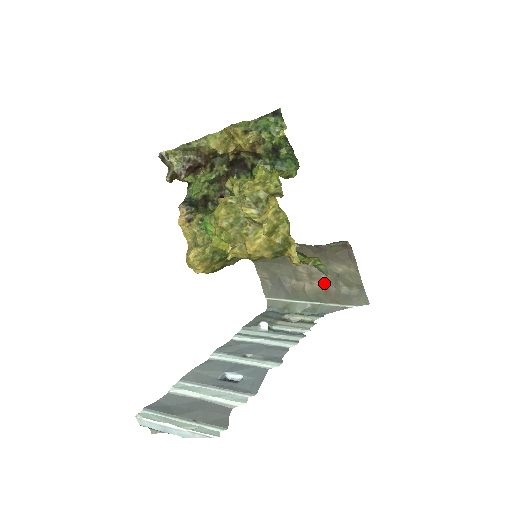
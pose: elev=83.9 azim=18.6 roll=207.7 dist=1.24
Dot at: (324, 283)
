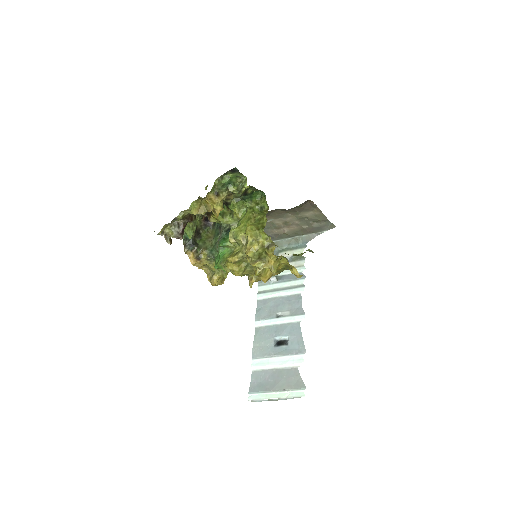
Dot at: (298, 225)
